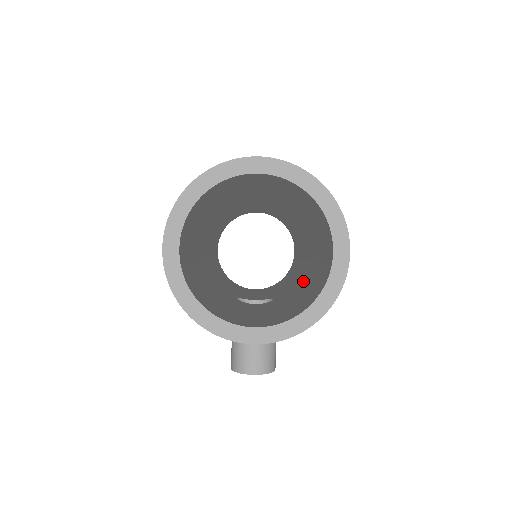
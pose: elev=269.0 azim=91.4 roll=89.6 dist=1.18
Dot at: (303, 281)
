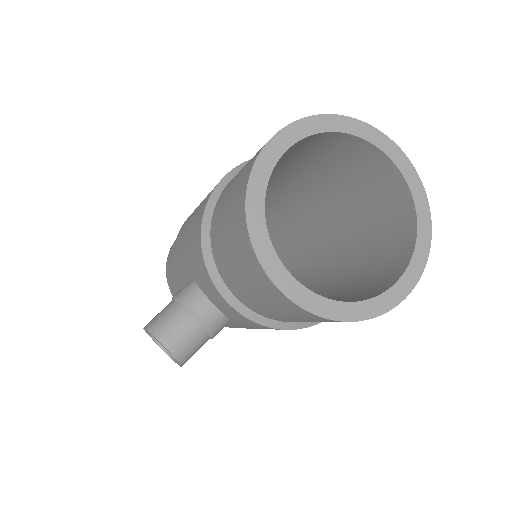
Dot at: occluded
